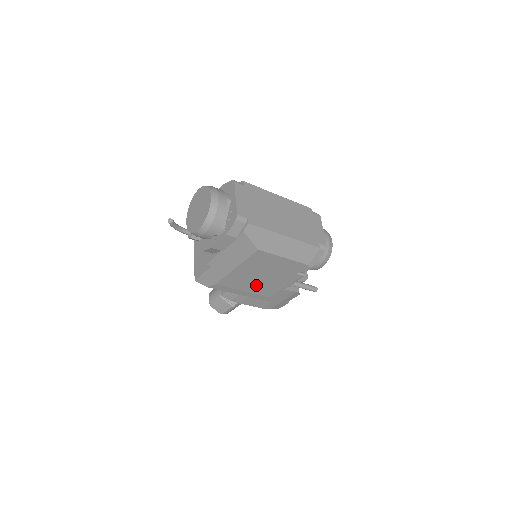
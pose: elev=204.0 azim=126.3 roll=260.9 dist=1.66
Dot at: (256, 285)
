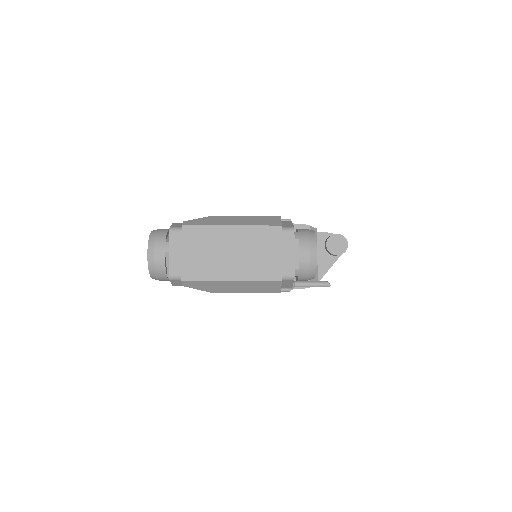
Dot at: occluded
